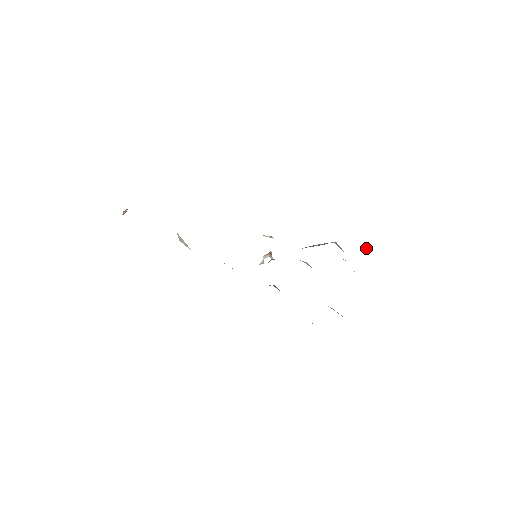
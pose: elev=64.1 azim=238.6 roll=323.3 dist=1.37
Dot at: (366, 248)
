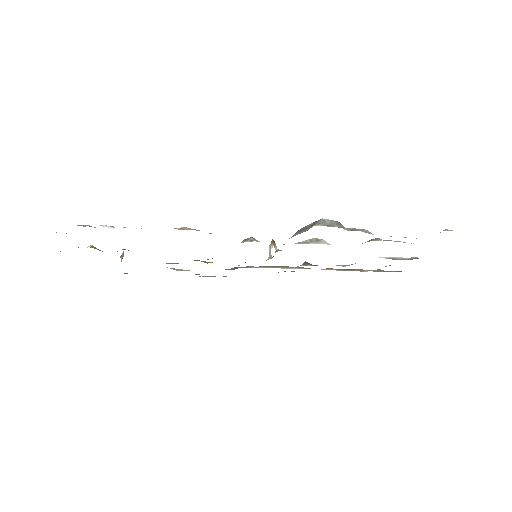
Dot at: occluded
